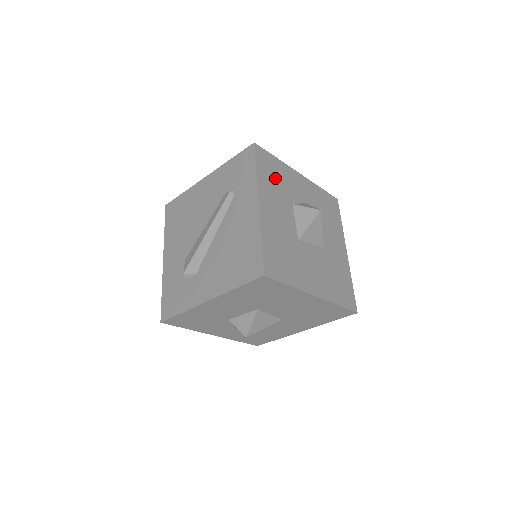
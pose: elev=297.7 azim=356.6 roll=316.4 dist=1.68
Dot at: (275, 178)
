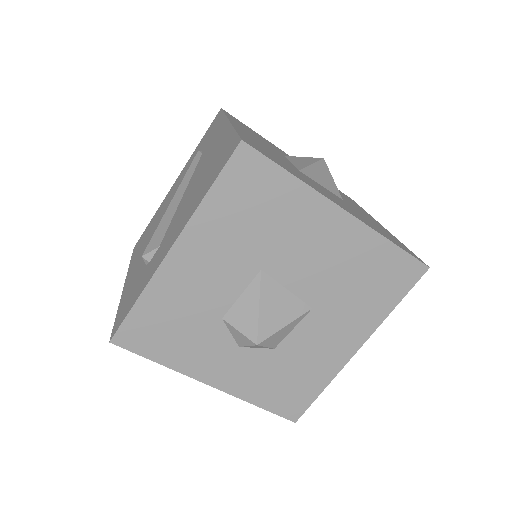
Dot at: (254, 133)
